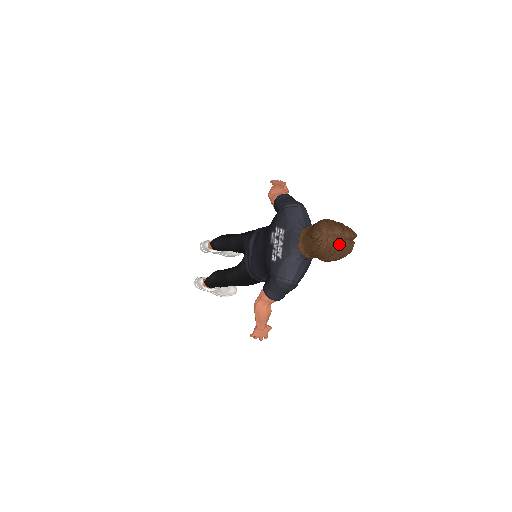
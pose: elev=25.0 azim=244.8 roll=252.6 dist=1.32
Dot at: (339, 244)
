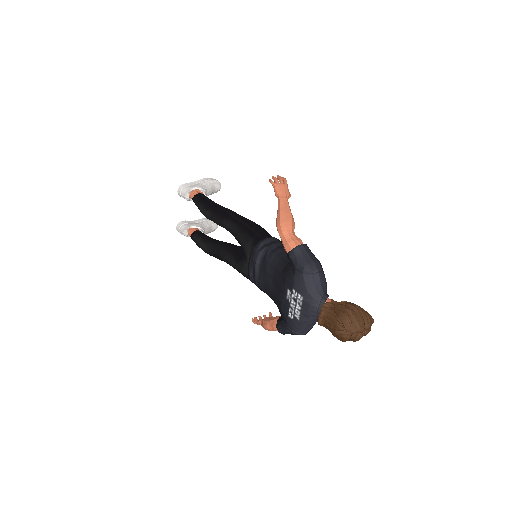
Dot at: occluded
